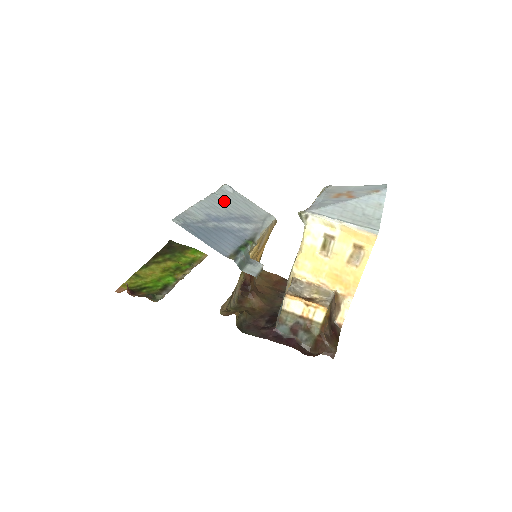
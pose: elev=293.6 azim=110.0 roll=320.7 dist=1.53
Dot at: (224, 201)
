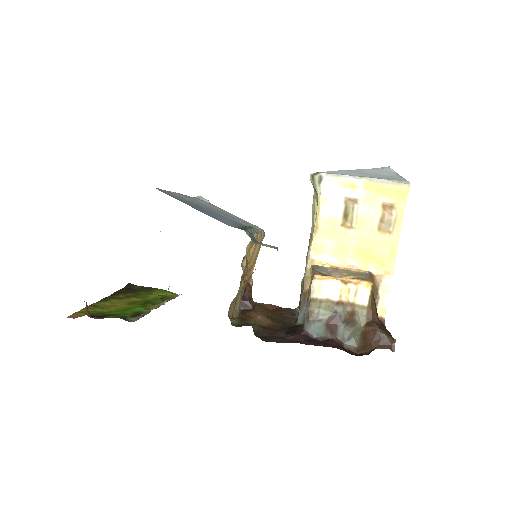
Dot at: (204, 203)
